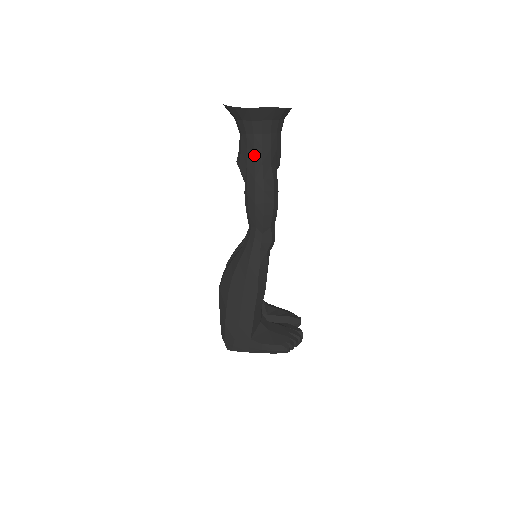
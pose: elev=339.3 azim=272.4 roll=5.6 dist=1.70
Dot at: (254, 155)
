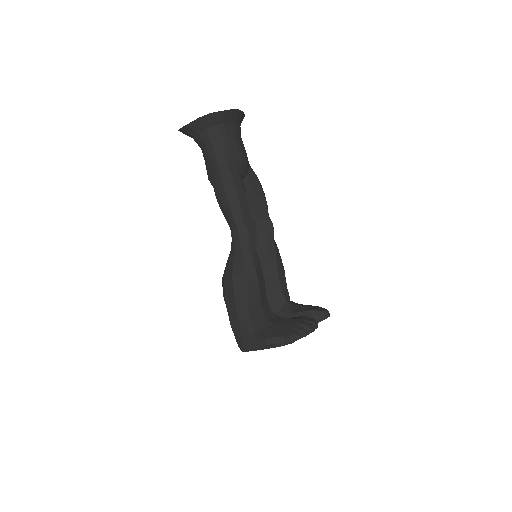
Dot at: (211, 162)
